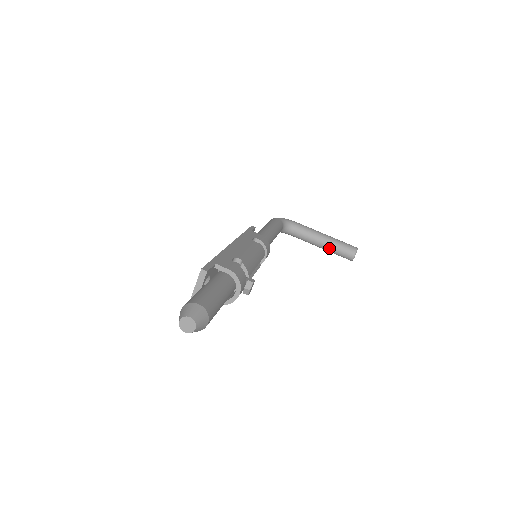
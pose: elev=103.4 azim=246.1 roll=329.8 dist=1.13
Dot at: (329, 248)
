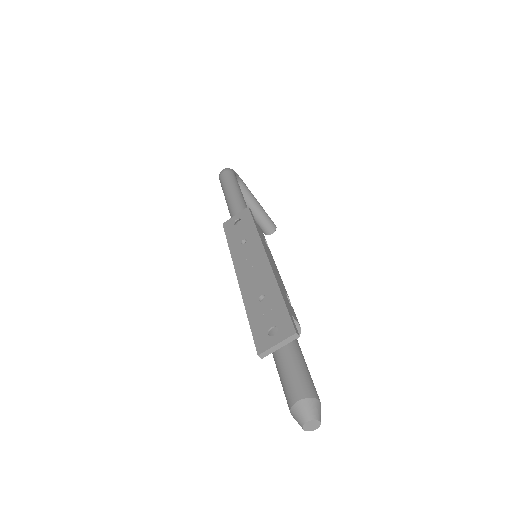
Dot at: (256, 218)
